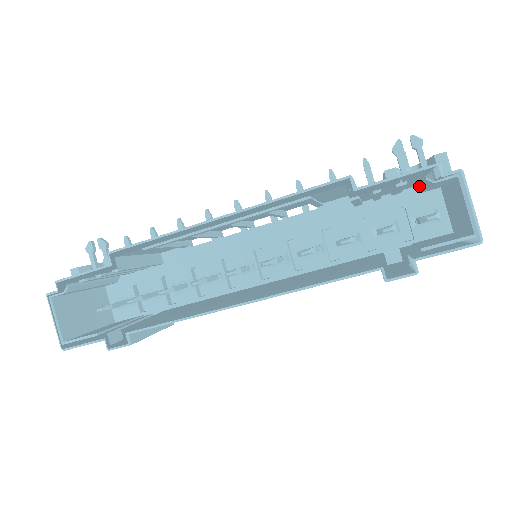
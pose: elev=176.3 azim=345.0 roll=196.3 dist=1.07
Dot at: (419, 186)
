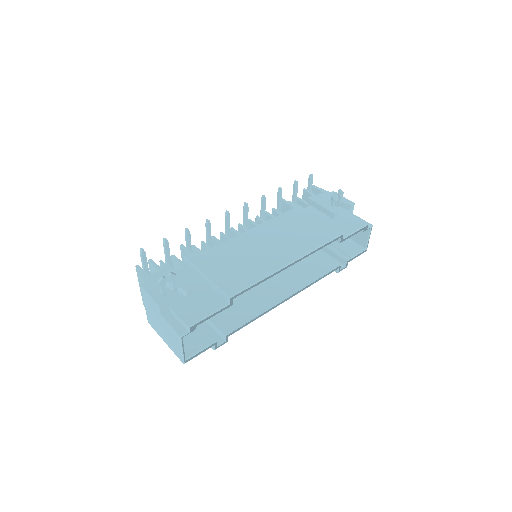
Dot at: occluded
